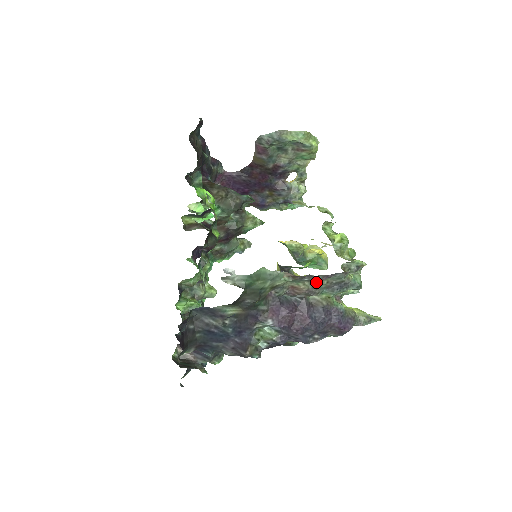
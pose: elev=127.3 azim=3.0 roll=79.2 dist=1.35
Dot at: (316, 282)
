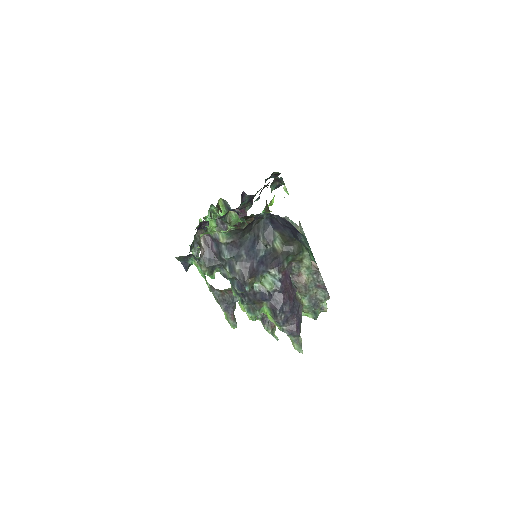
Dot at: (313, 285)
